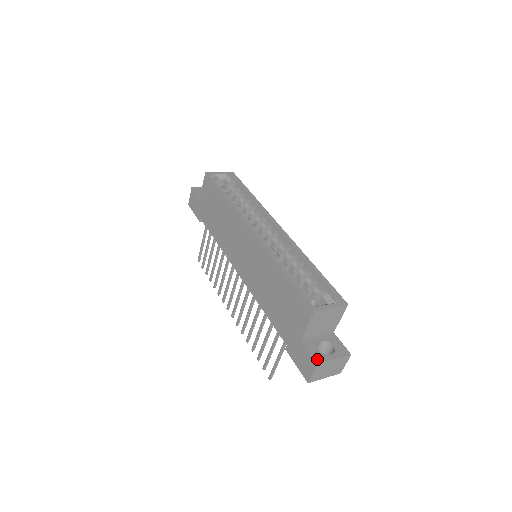
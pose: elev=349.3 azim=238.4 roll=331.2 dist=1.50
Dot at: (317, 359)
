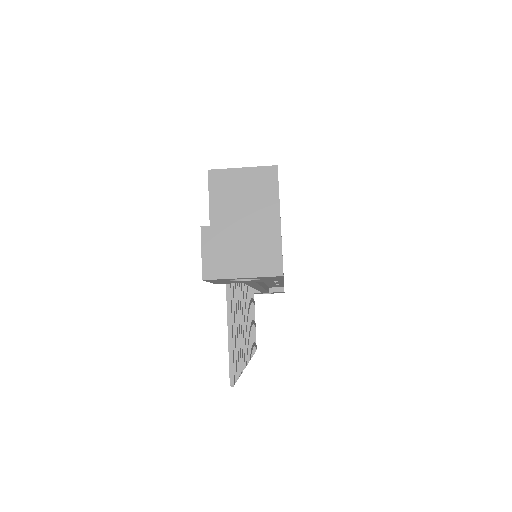
Dot at: (208, 227)
